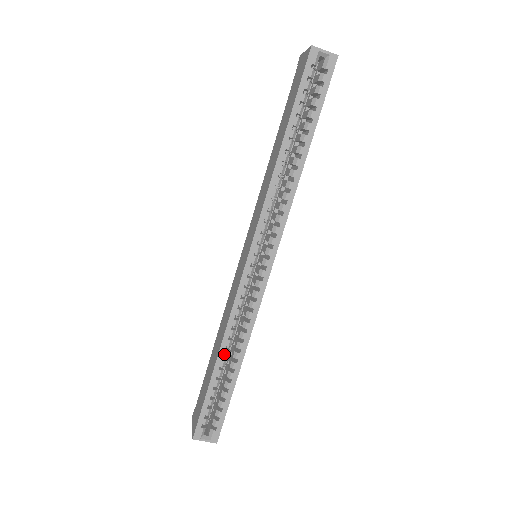
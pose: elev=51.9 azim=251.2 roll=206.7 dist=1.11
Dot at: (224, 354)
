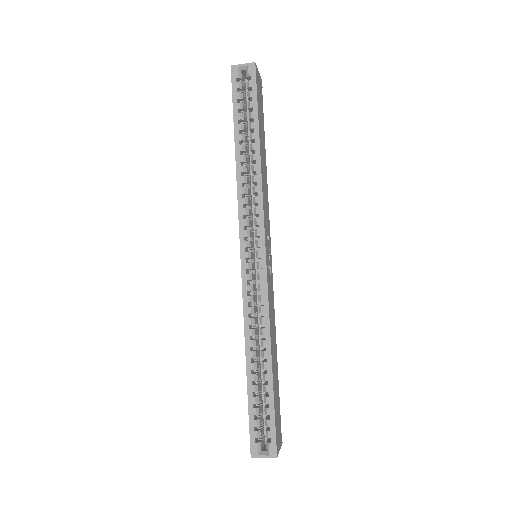
Dot at: (251, 356)
